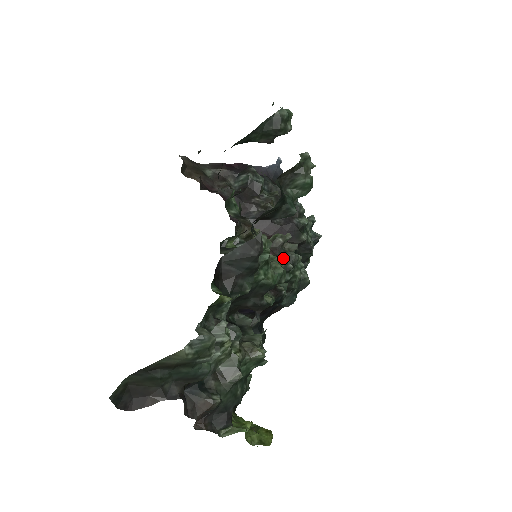
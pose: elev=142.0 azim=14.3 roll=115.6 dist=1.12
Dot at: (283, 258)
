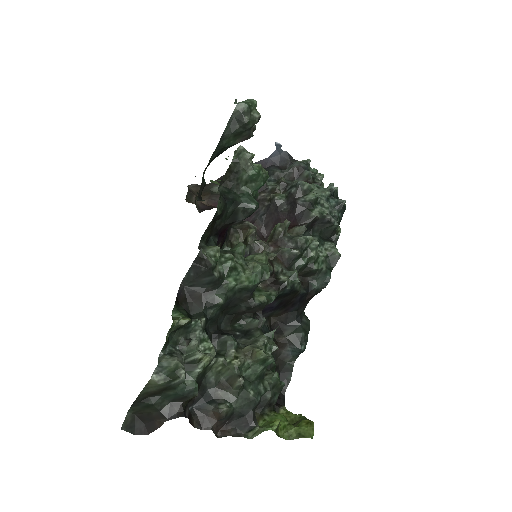
Dot at: (289, 246)
